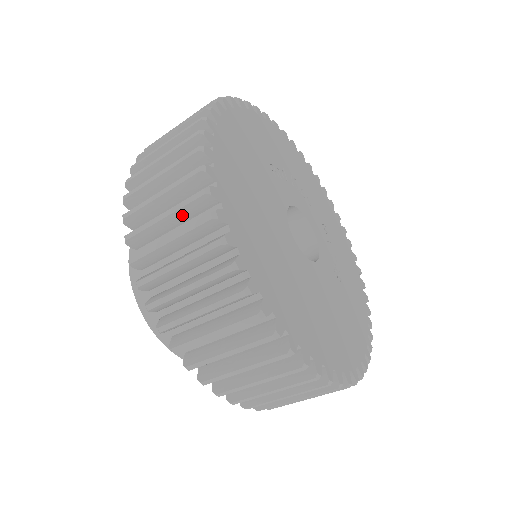
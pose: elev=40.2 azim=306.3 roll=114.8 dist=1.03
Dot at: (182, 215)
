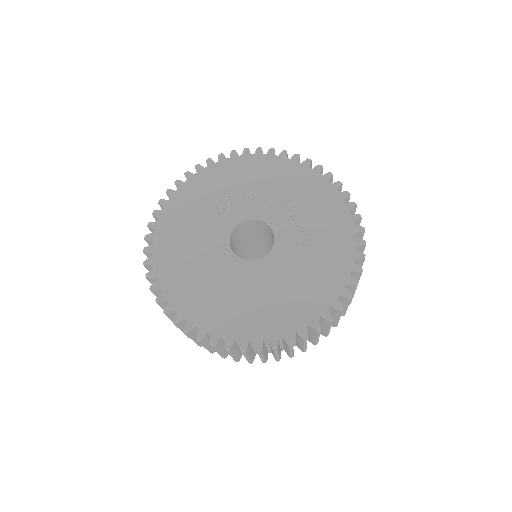
Dot at: occluded
